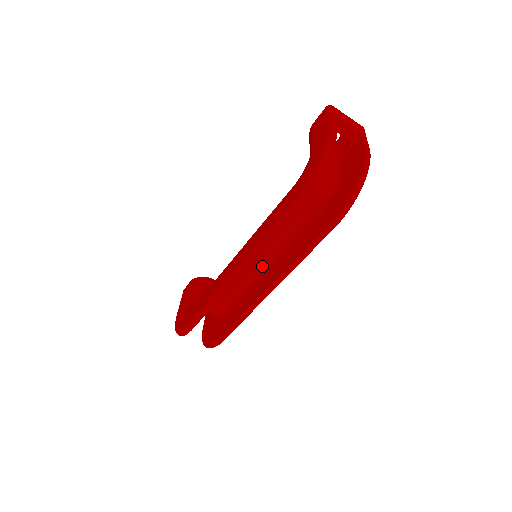
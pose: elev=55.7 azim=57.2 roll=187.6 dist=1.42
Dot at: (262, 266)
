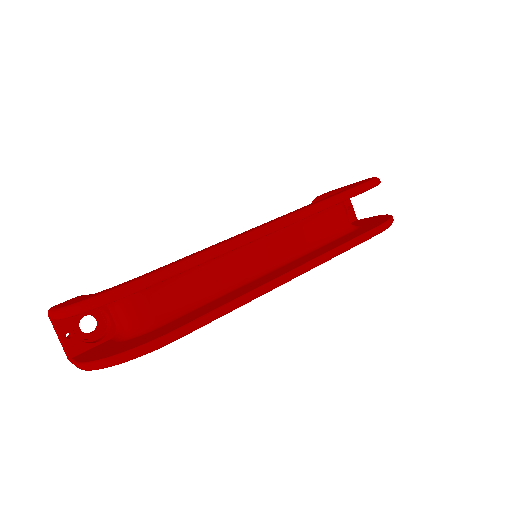
Dot at: (259, 270)
